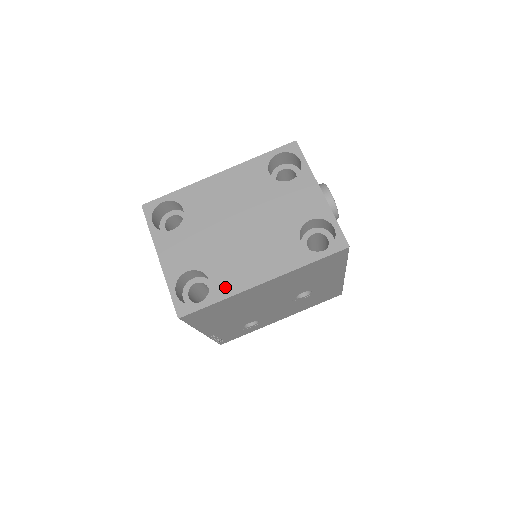
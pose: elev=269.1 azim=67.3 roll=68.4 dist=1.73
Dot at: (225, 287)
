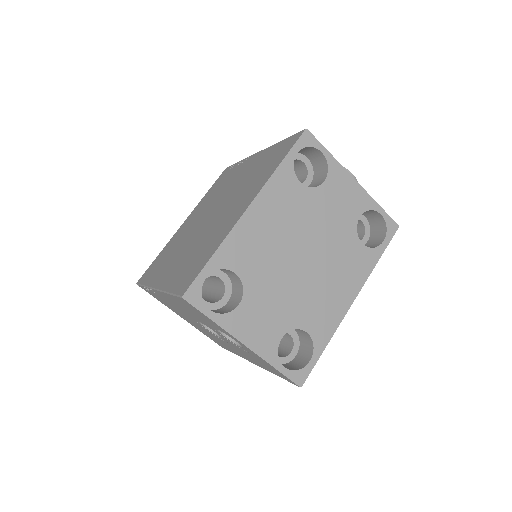
Dot at: (324, 329)
